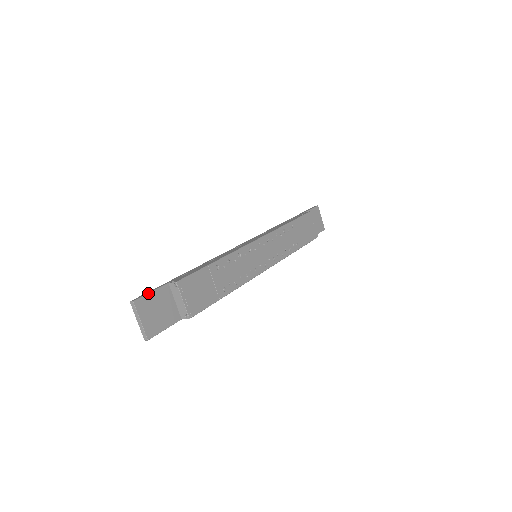
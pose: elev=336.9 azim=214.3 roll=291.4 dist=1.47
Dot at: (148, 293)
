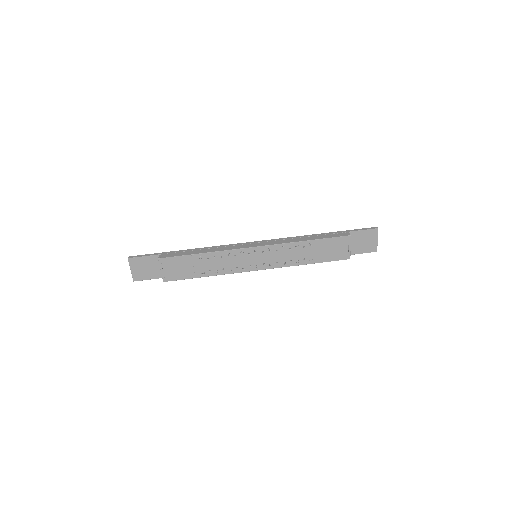
Dot at: (141, 256)
